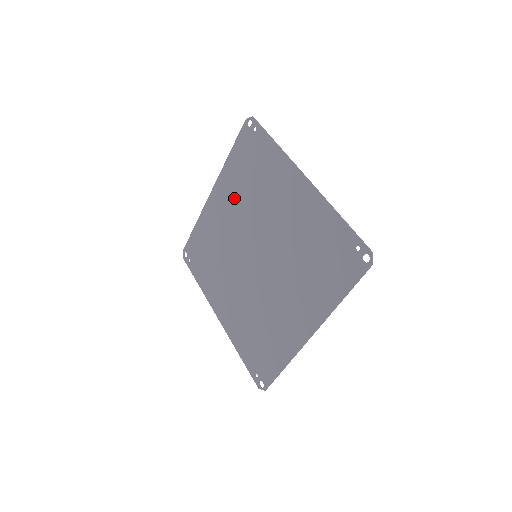
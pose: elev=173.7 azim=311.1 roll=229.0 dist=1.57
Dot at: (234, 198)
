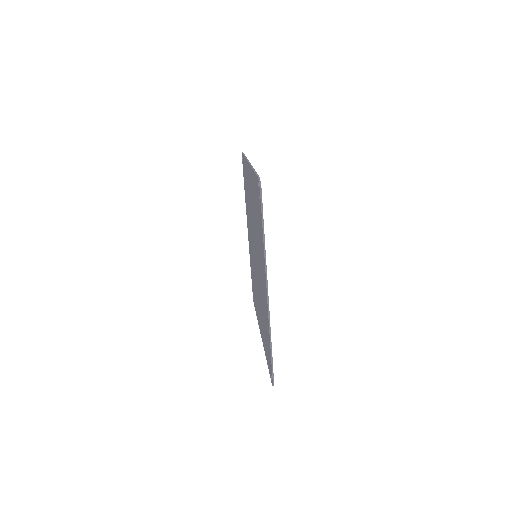
Dot at: (253, 203)
